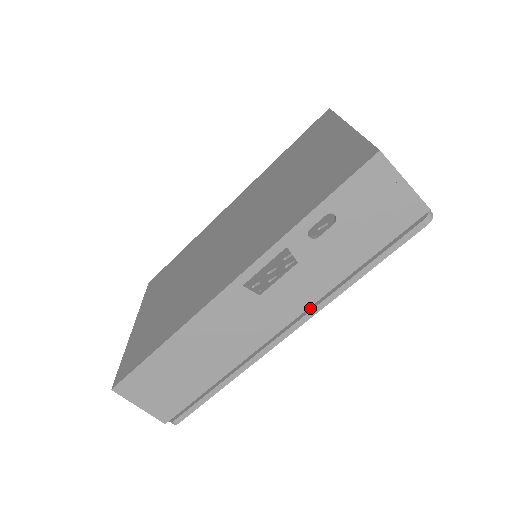
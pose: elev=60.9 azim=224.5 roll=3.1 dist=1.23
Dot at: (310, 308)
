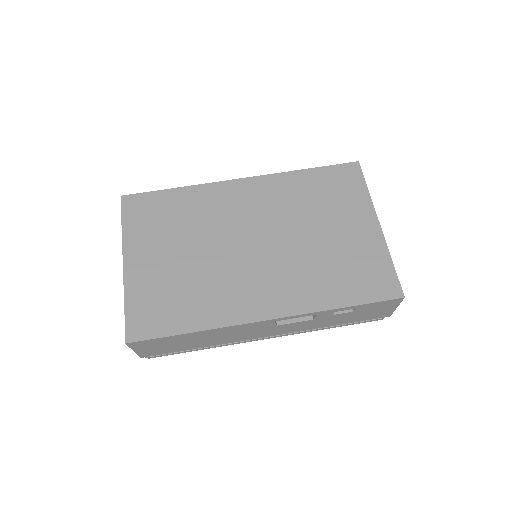
Dot at: occluded
